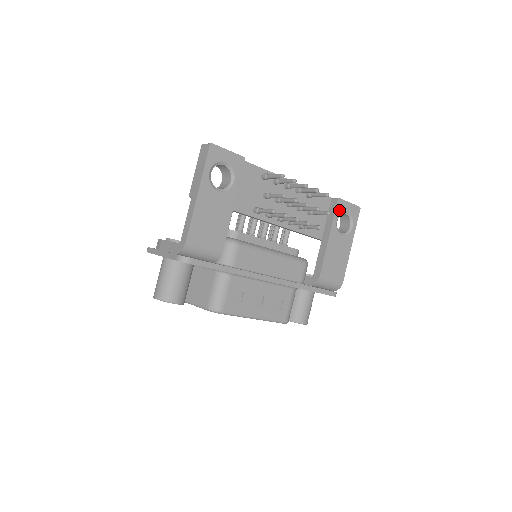
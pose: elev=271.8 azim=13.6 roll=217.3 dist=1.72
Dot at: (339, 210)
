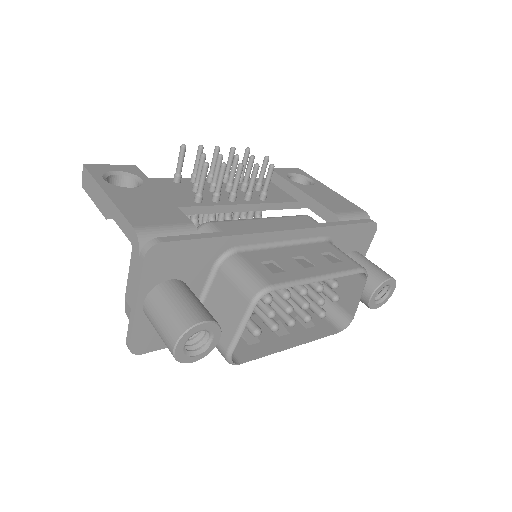
Dot at: (282, 174)
